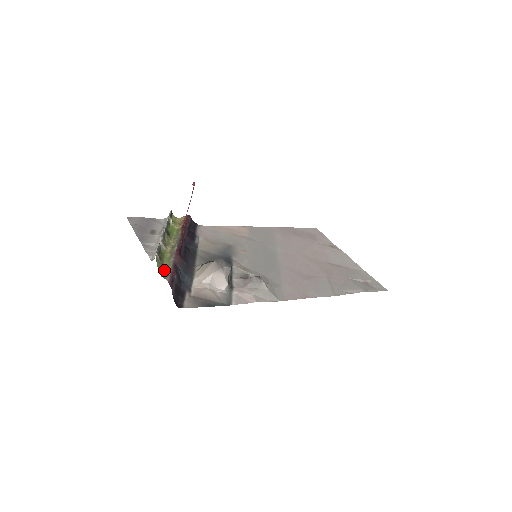
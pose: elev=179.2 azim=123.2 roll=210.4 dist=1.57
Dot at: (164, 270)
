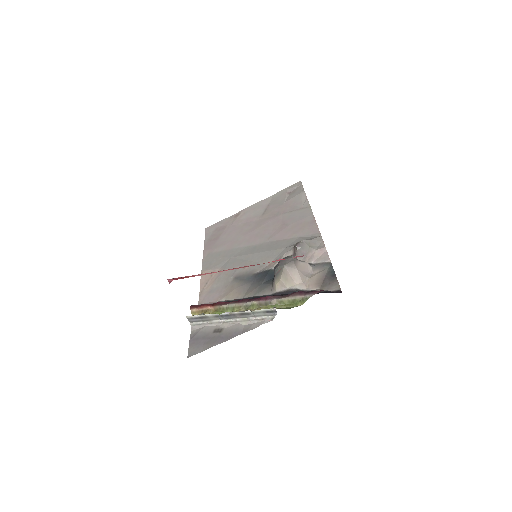
Dot at: (291, 306)
